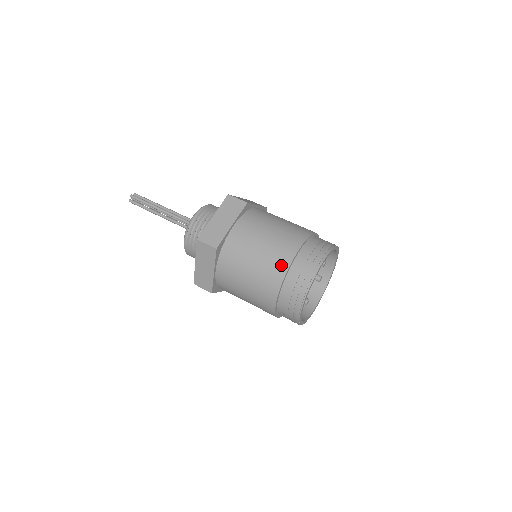
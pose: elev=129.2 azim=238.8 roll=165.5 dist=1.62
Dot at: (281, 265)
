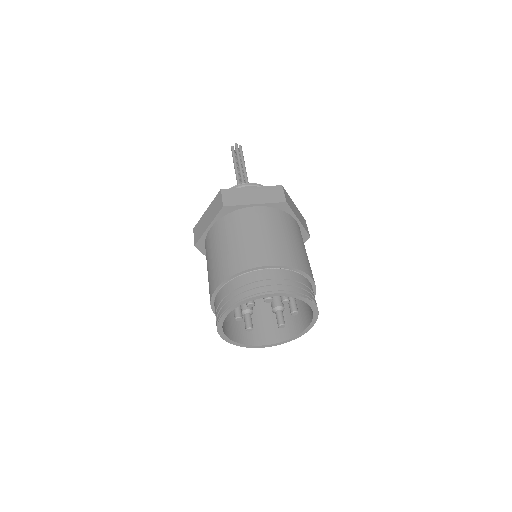
Dot at: (248, 261)
